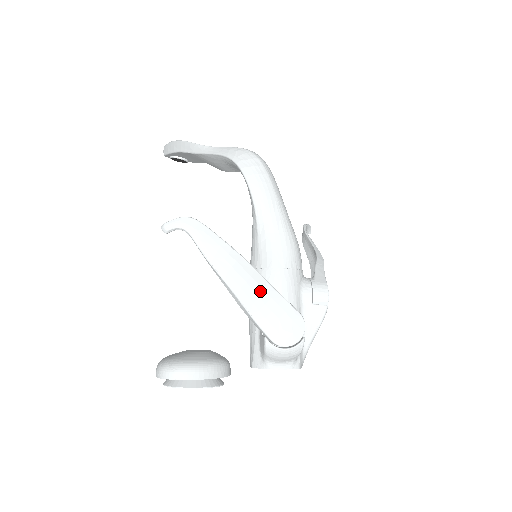
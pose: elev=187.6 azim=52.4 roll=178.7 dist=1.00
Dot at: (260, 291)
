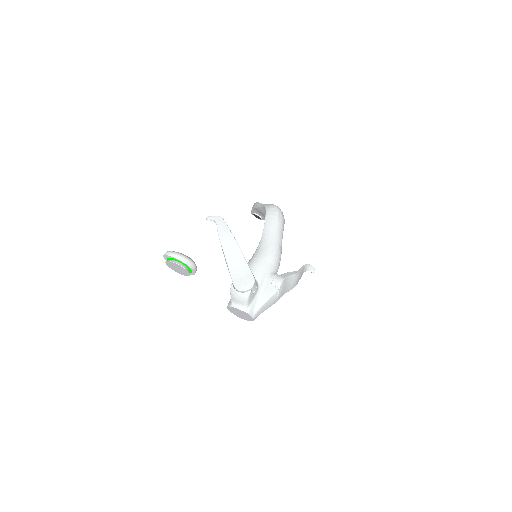
Dot at: (238, 259)
